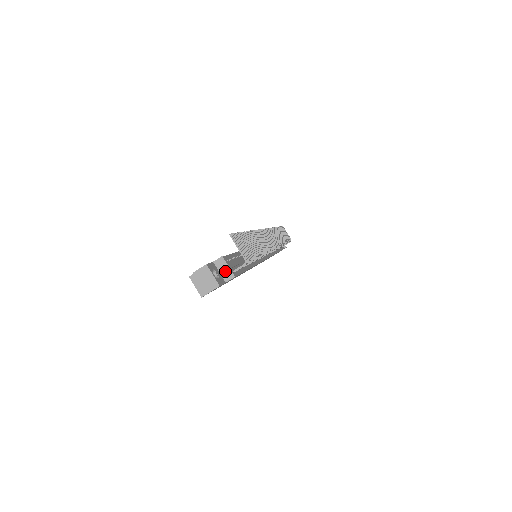
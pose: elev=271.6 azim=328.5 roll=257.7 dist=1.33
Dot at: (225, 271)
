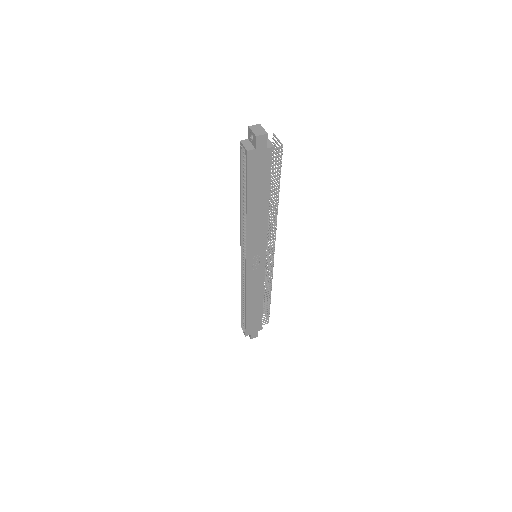
Dot at: (268, 143)
